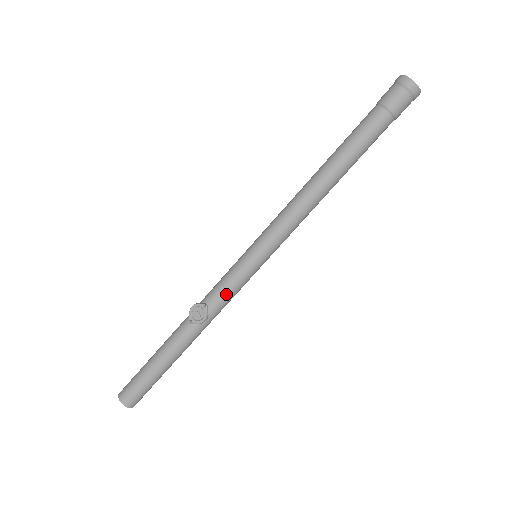
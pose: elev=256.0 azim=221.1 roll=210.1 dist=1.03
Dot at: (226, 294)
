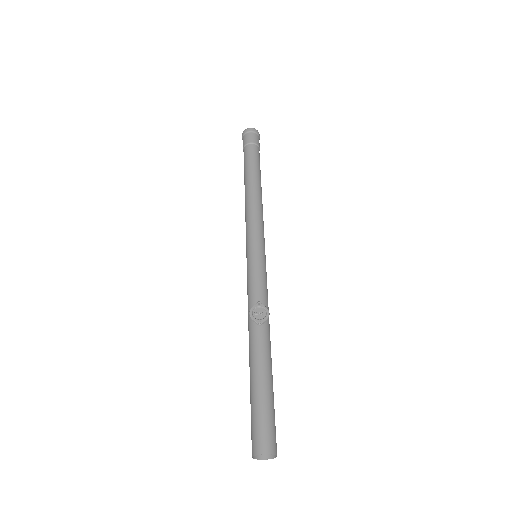
Dot at: (264, 287)
